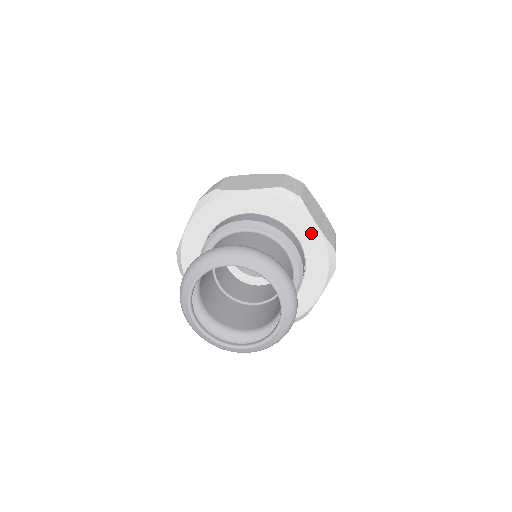
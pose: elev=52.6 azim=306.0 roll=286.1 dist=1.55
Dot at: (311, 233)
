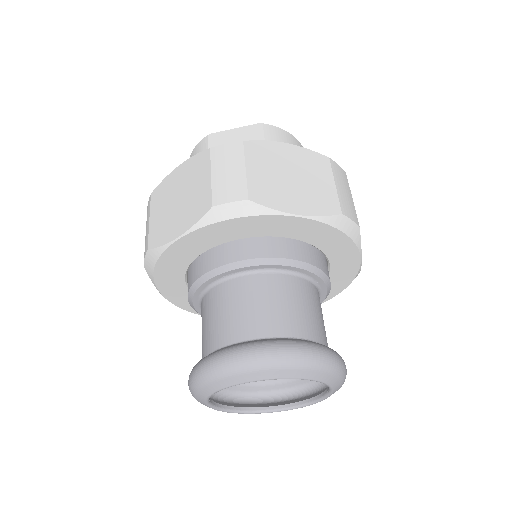
Dot at: (349, 264)
